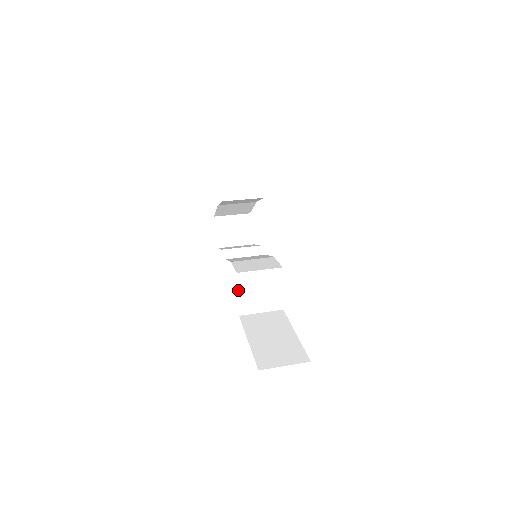
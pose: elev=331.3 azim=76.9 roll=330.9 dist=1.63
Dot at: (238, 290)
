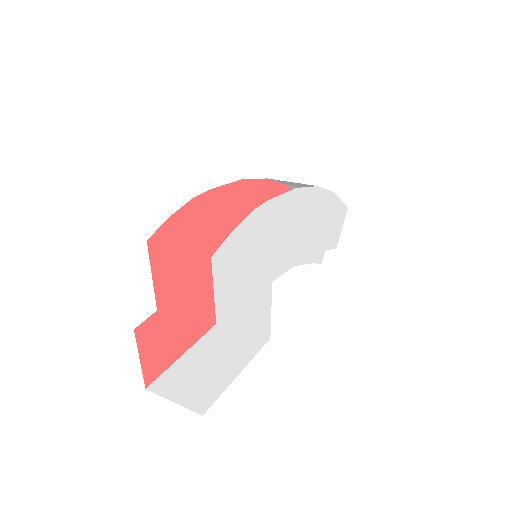
Dot at: occluded
